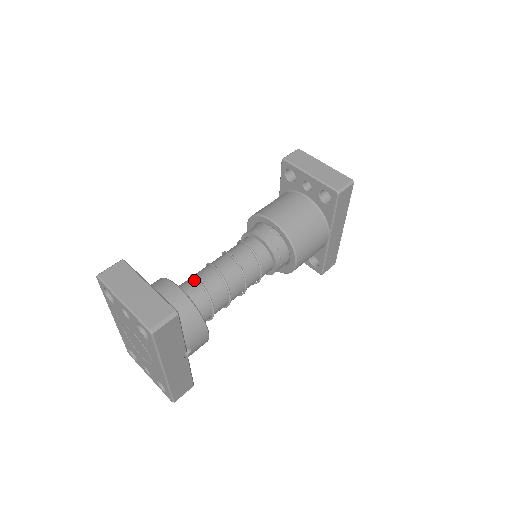
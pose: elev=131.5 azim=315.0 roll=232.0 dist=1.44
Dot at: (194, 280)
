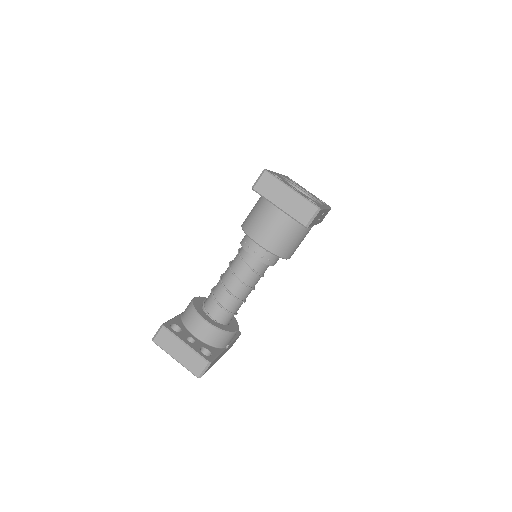
Dot at: (215, 301)
